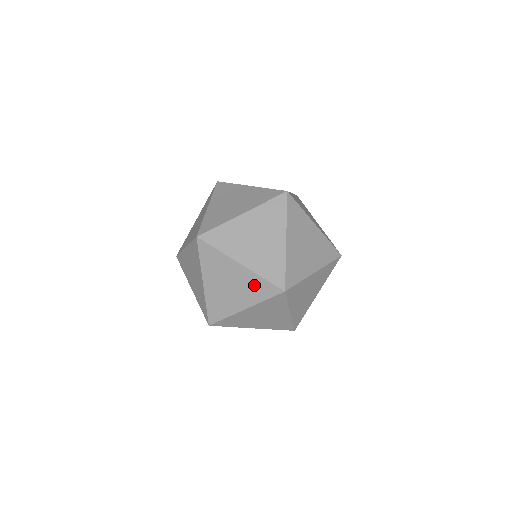
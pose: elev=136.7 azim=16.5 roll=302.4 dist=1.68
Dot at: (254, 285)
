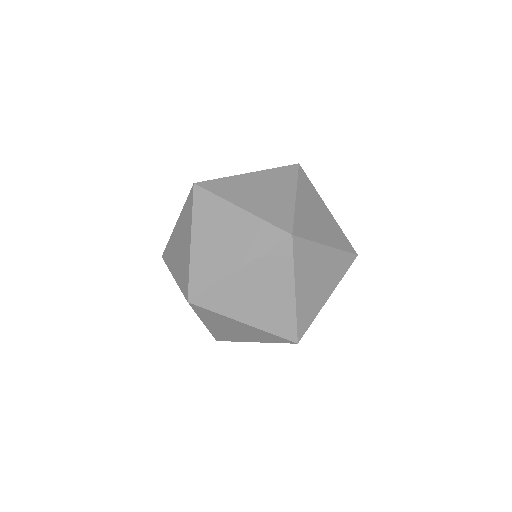
Dot at: (337, 264)
